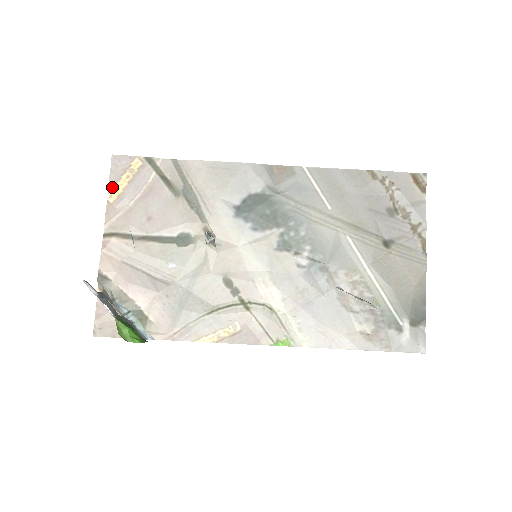
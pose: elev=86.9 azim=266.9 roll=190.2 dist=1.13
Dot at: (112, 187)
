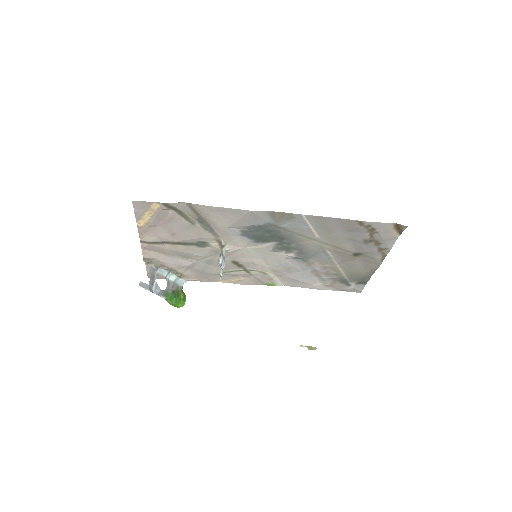
Dot at: (139, 219)
